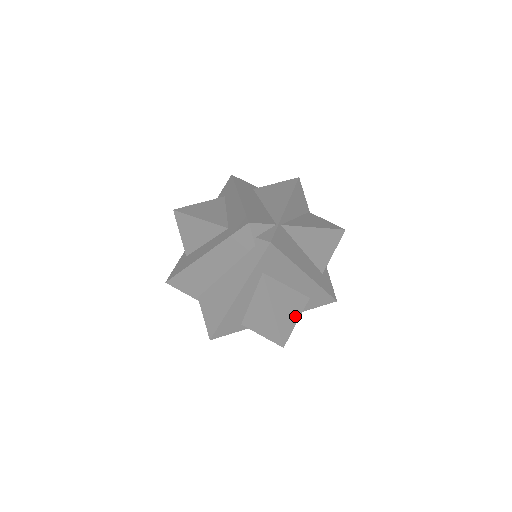
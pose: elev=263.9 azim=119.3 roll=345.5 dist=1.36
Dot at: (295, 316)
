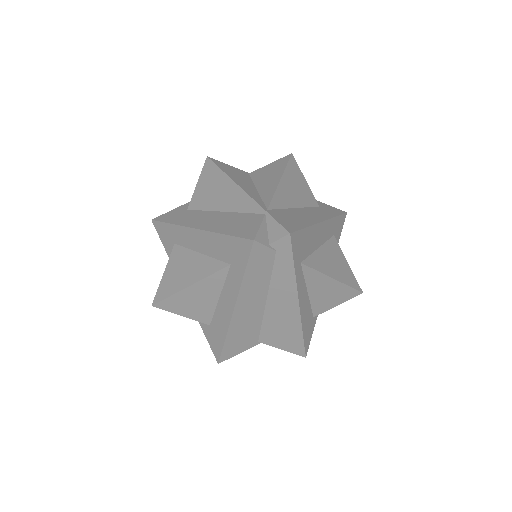
Dot at: (343, 261)
